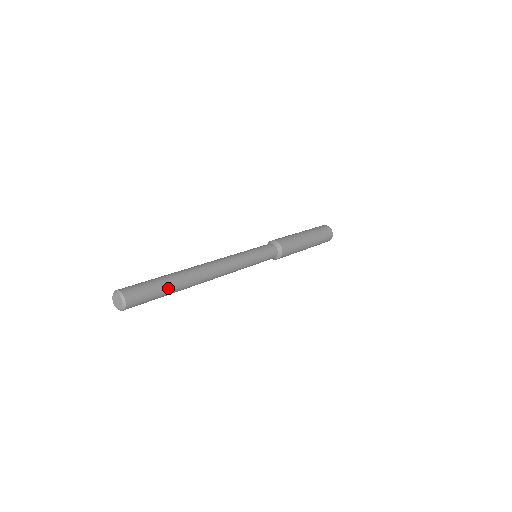
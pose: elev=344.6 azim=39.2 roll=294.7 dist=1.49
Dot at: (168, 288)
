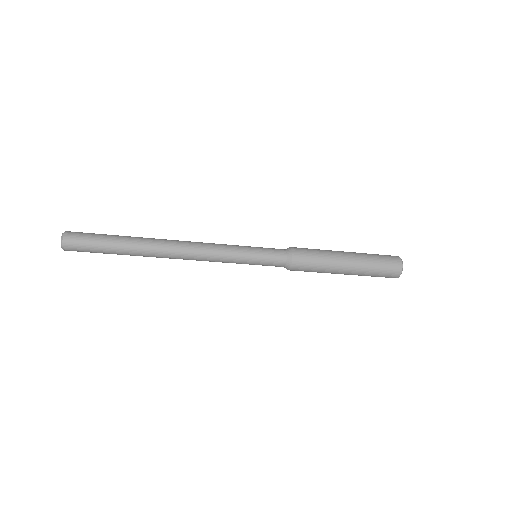
Dot at: (114, 246)
